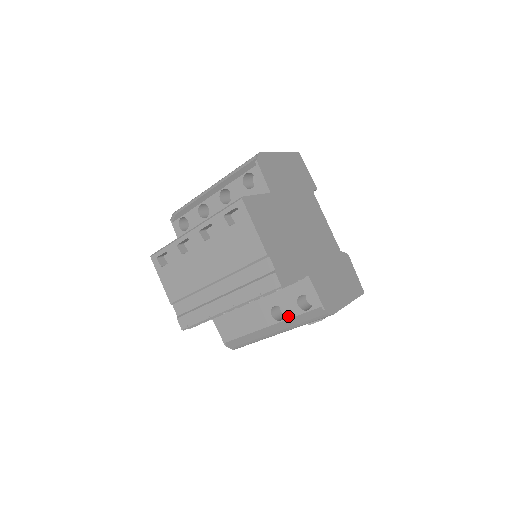
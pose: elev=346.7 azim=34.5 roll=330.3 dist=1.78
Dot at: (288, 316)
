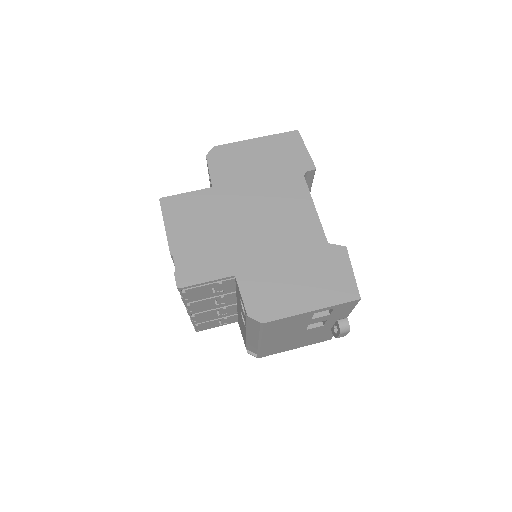
Dot at: (245, 323)
